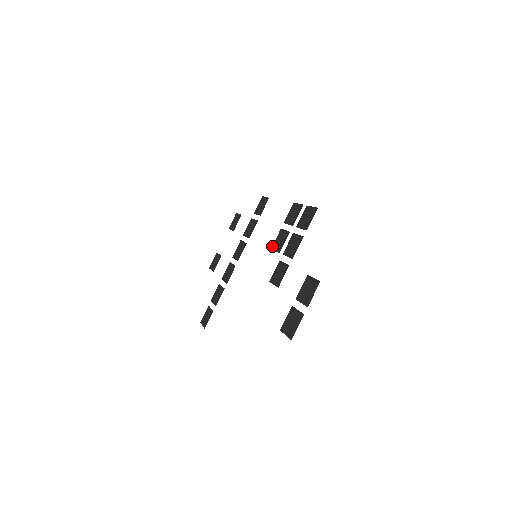
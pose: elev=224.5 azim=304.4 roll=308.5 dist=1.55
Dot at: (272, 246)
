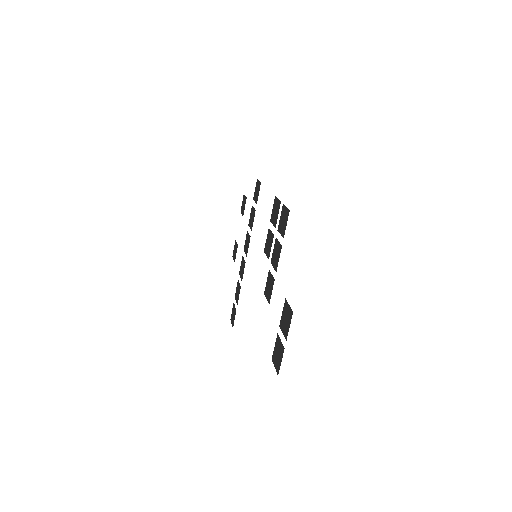
Dot at: (264, 248)
